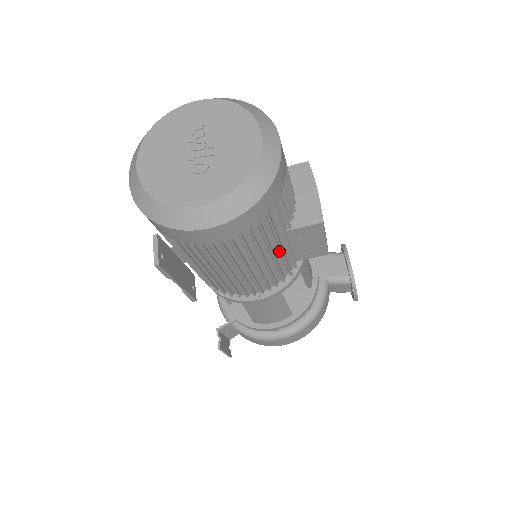
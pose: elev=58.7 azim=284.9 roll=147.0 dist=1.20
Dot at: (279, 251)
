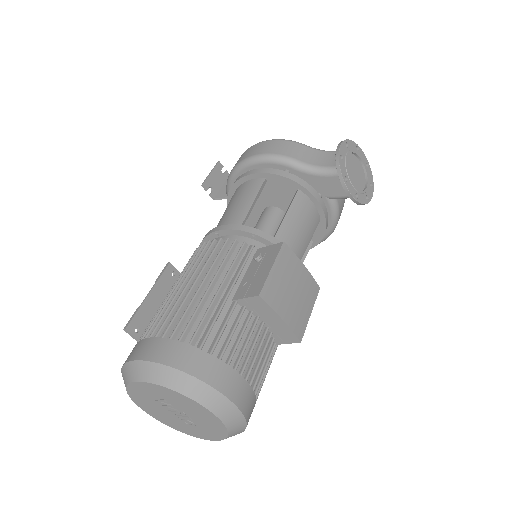
Dot at: occluded
